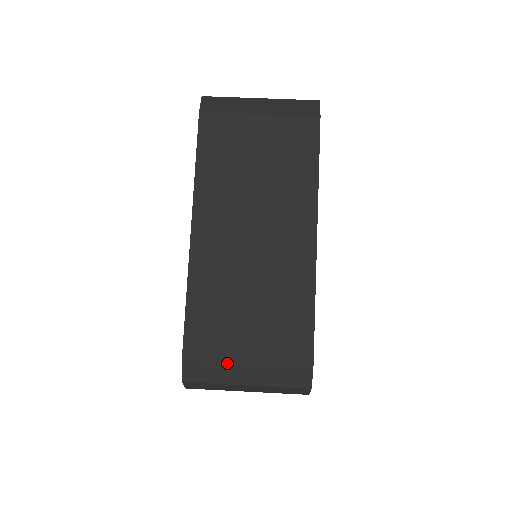
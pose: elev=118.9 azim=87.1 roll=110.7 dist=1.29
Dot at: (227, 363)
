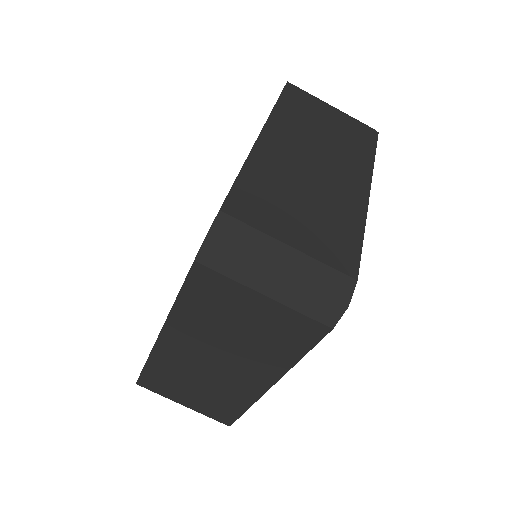
Dot at: occluded
